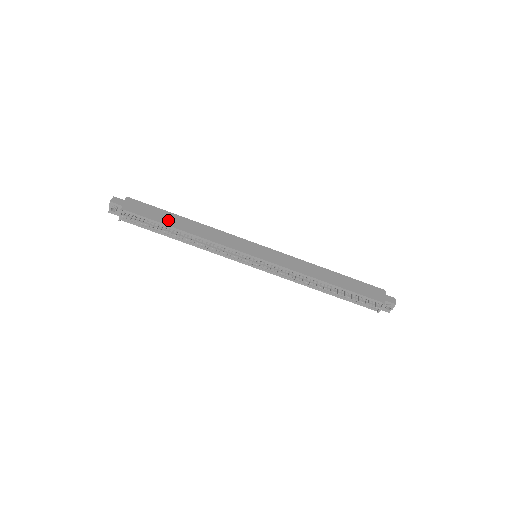
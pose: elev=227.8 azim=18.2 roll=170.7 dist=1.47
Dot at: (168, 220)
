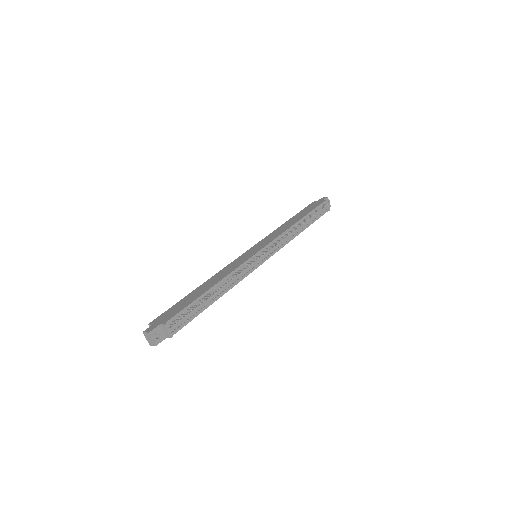
Dot at: (194, 296)
